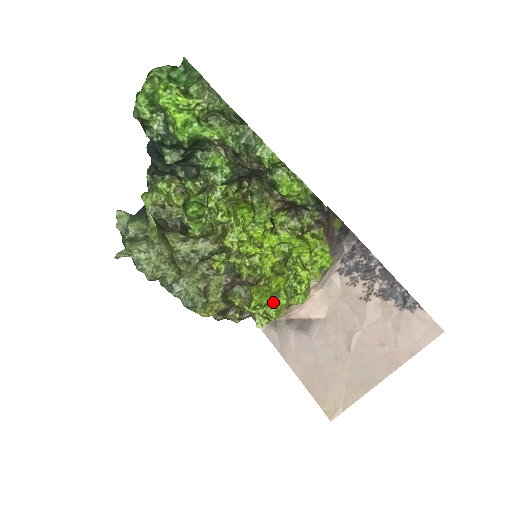
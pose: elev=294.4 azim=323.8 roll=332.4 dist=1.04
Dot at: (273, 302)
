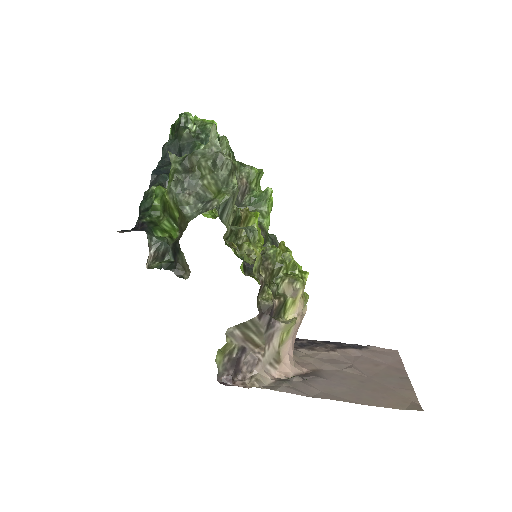
Dot at: occluded
